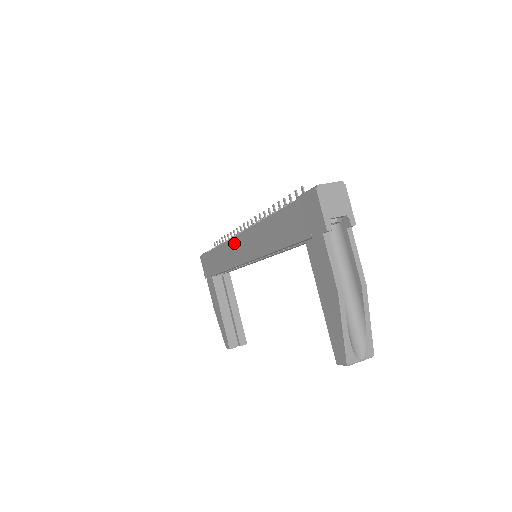
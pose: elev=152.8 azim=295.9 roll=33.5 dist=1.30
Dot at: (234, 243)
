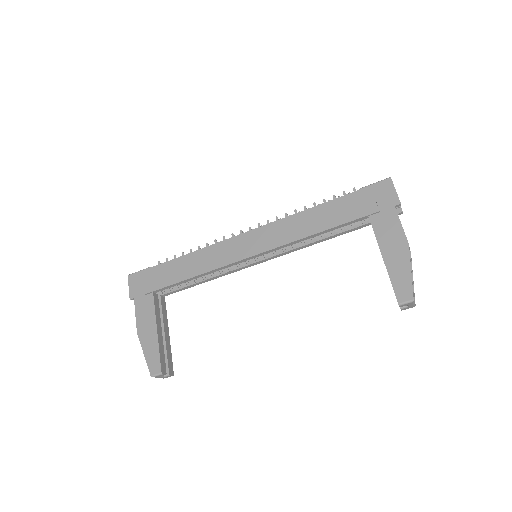
Dot at: (232, 242)
